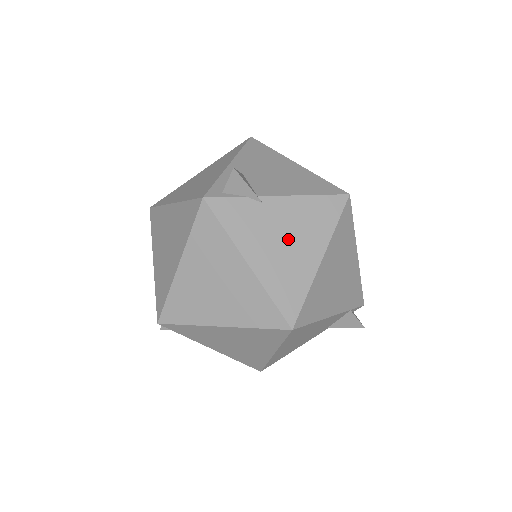
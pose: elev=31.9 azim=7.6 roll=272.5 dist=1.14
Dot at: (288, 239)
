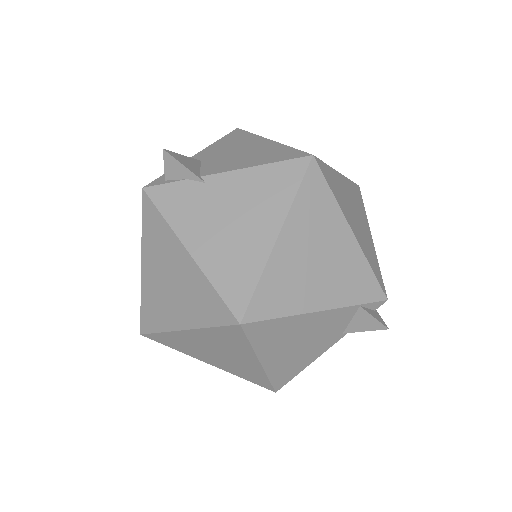
Dot at: (235, 218)
